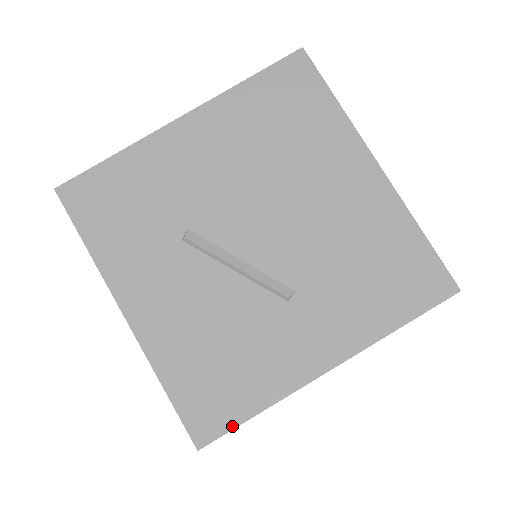
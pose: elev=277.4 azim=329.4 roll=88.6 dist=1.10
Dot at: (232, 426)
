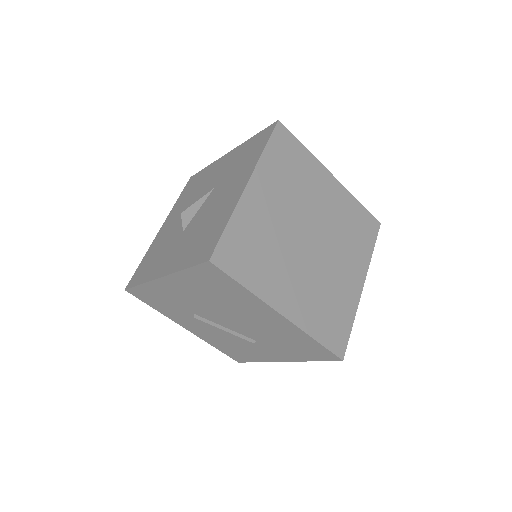
Dot at: occluded
